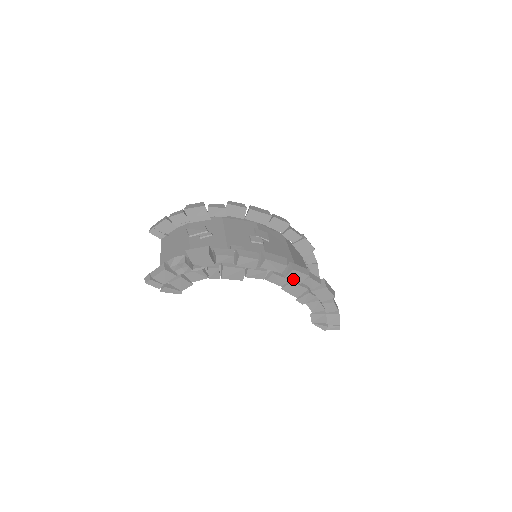
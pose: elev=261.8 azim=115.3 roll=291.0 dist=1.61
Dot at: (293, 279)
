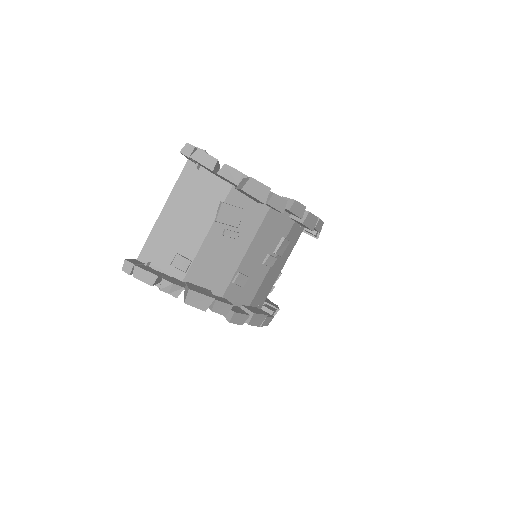
Dot at: occluded
